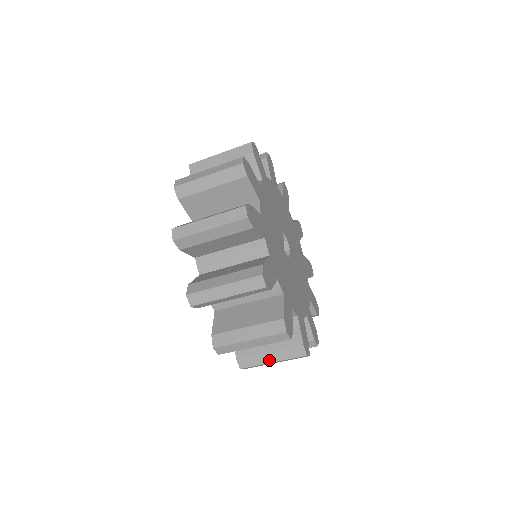
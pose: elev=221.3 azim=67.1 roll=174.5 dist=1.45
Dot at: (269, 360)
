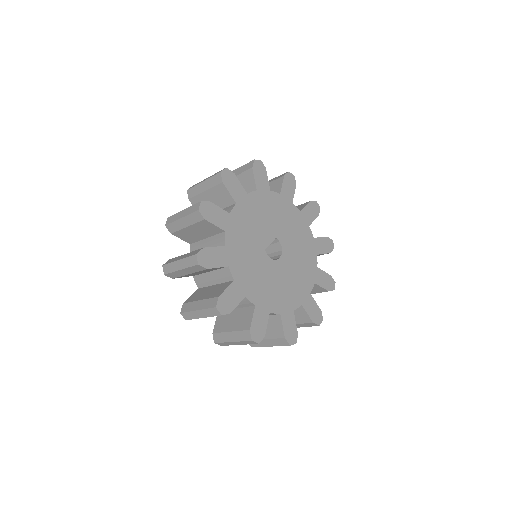
Dot at: (230, 339)
